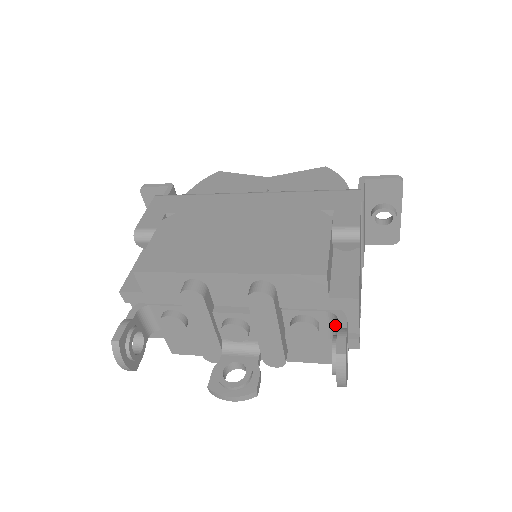
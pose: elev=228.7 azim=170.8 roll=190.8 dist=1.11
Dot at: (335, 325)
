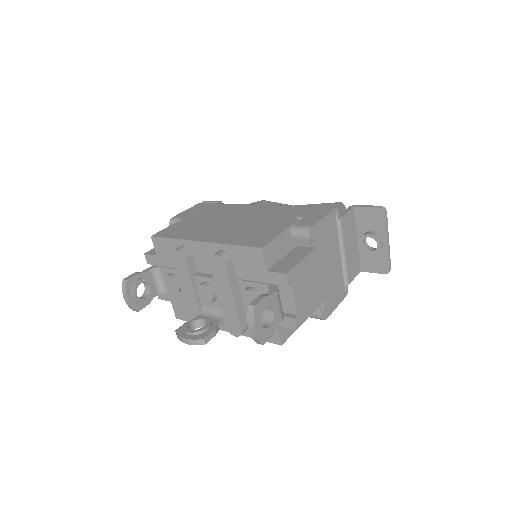
Dot at: occluded
